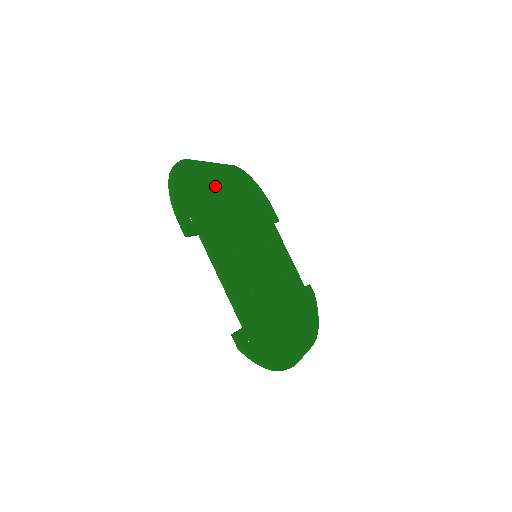
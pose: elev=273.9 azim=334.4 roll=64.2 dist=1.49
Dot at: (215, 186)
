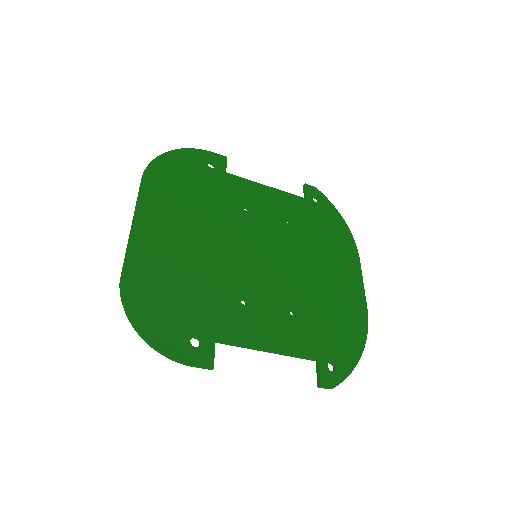
Dot at: (164, 252)
